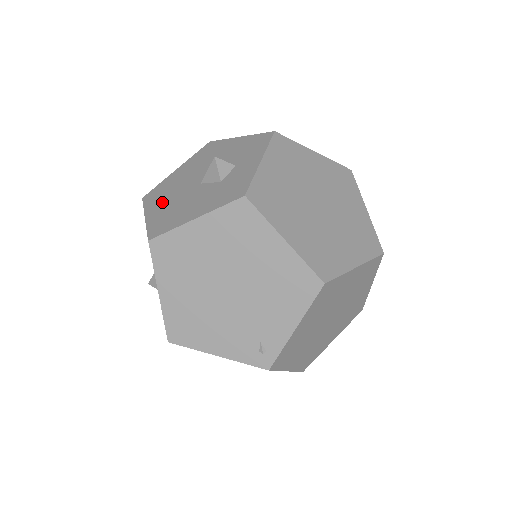
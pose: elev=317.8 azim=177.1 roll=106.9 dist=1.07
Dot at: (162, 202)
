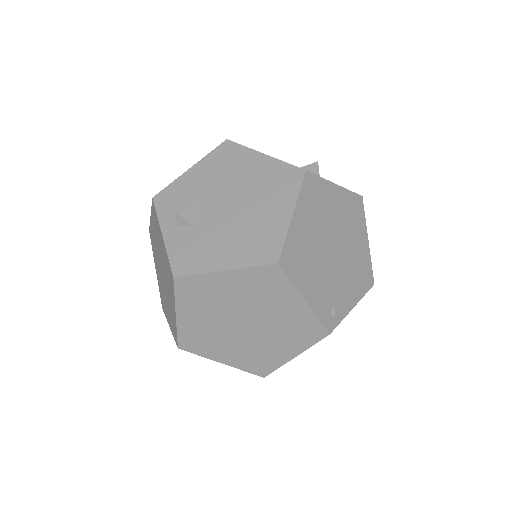
Dot at: occluded
